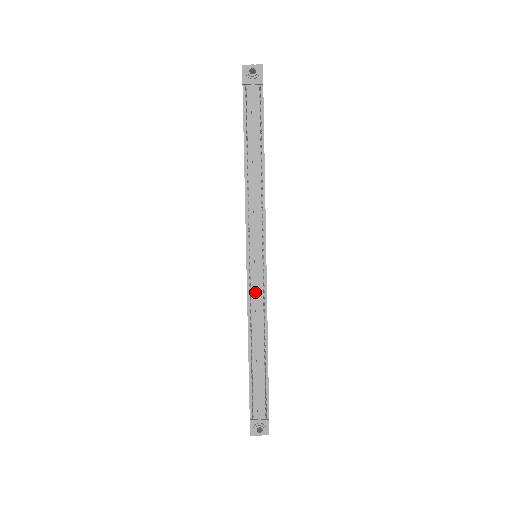
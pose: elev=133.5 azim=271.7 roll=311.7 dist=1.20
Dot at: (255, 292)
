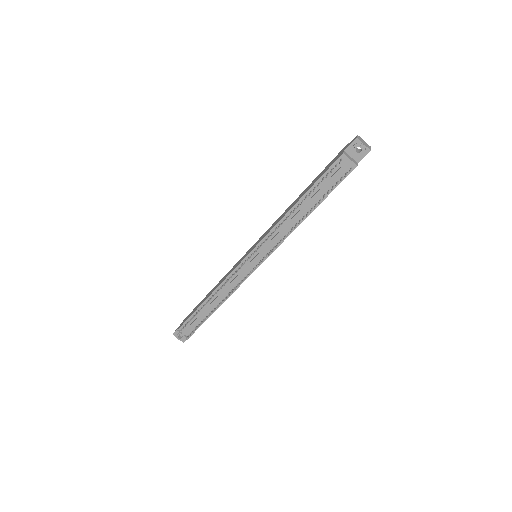
Dot at: (235, 278)
